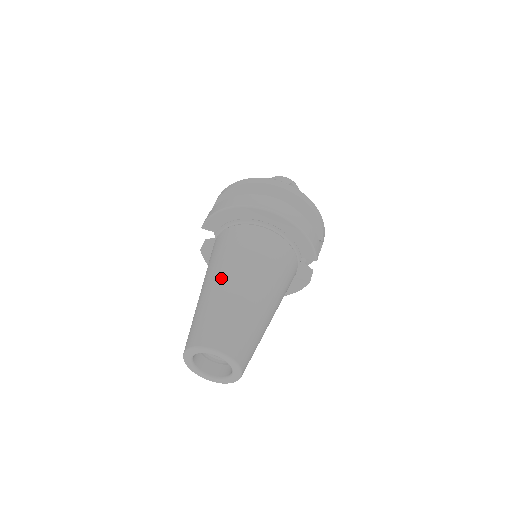
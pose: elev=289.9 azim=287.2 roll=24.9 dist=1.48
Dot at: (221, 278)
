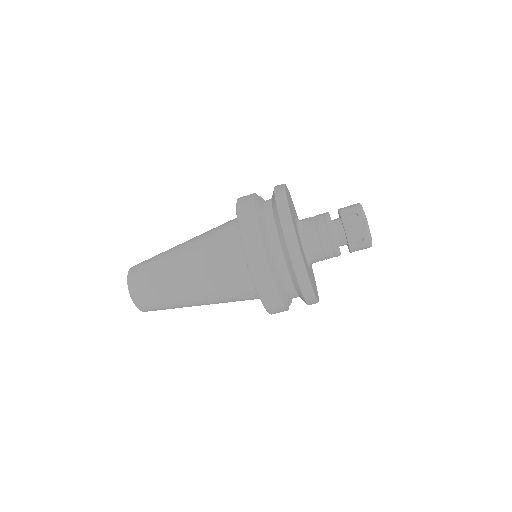
Dot at: (182, 259)
